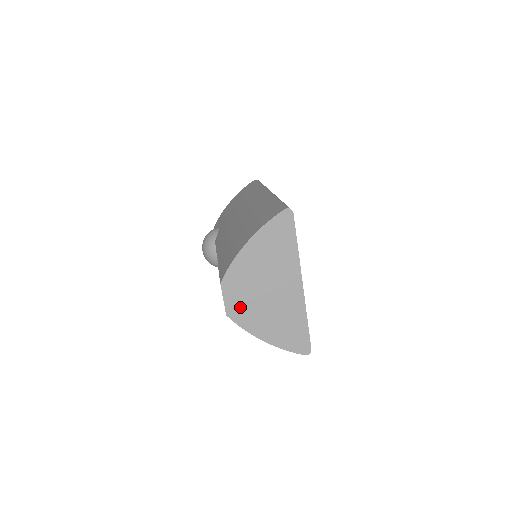
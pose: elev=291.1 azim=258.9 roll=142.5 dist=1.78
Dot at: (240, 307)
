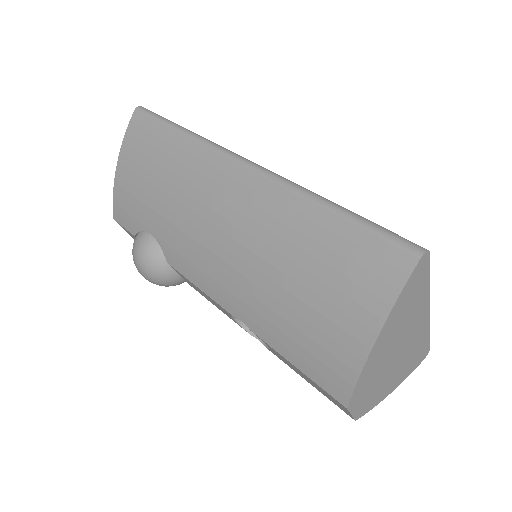
Dot at: (369, 399)
